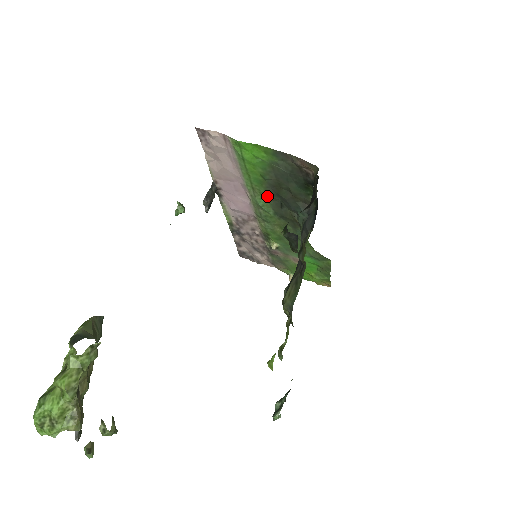
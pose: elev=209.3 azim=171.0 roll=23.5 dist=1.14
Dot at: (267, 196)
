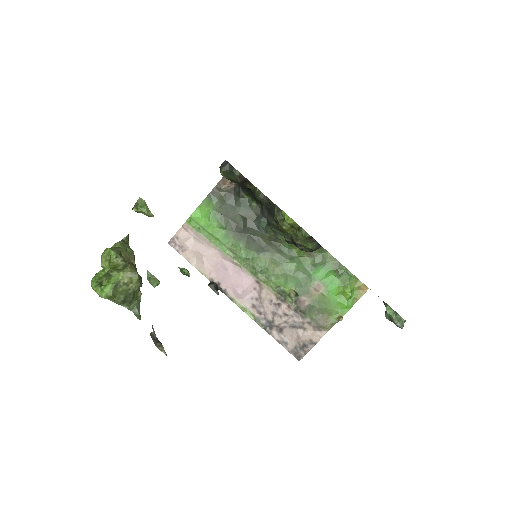
Dot at: (240, 243)
